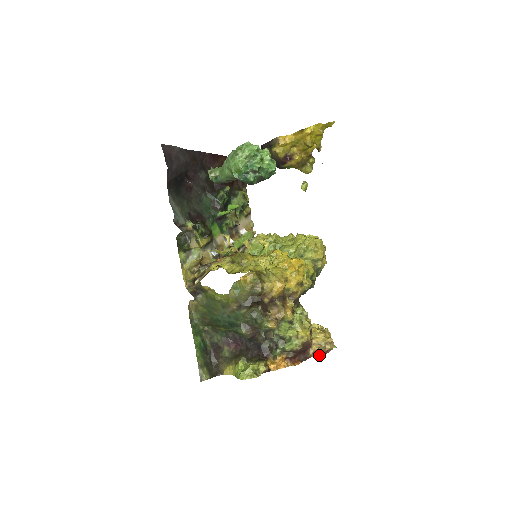
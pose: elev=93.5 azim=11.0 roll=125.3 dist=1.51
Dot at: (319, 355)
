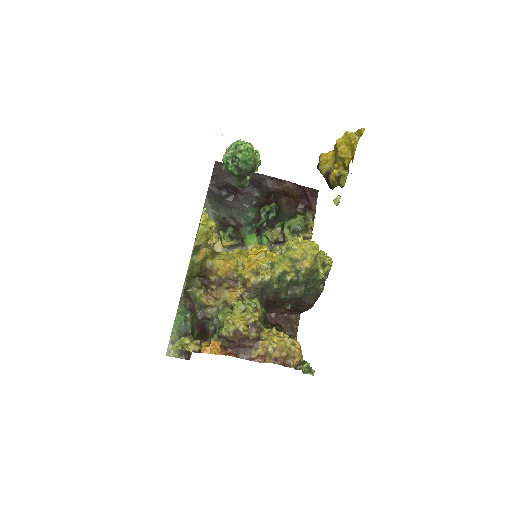
Dot at: (266, 362)
